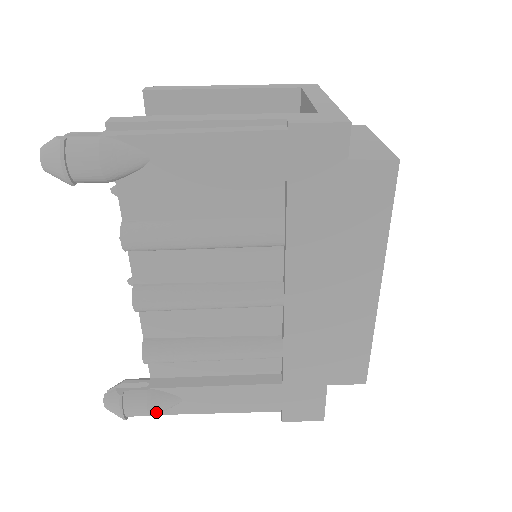
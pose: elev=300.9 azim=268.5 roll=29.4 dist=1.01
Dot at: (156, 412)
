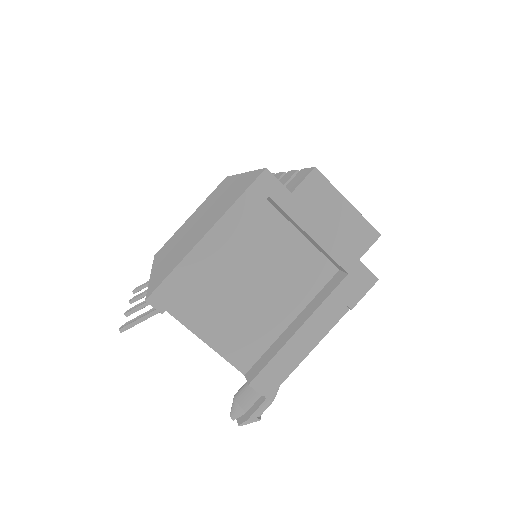
Dot at: occluded
